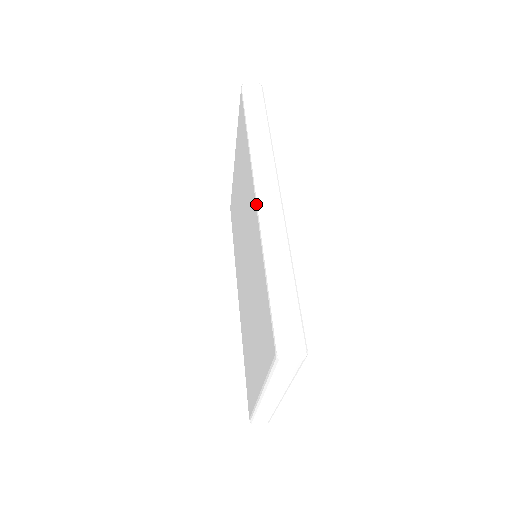
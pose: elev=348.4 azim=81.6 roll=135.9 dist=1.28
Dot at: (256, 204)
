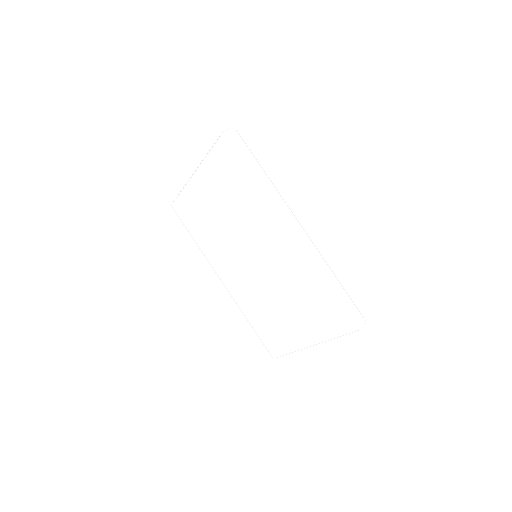
Dot at: (293, 239)
